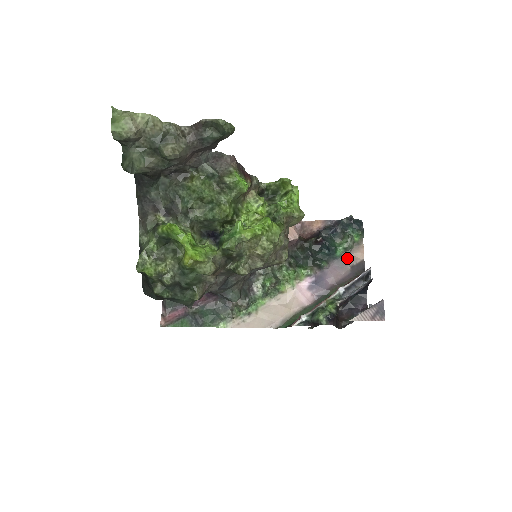
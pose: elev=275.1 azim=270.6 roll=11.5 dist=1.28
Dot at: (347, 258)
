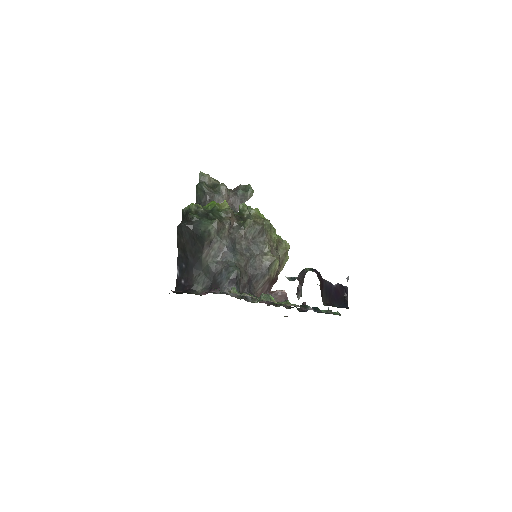
Dot at: occluded
